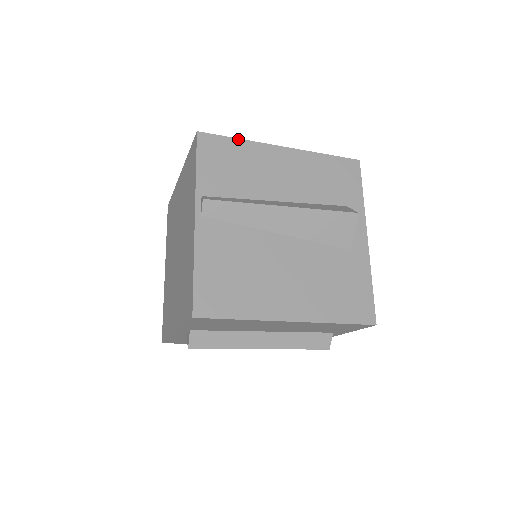
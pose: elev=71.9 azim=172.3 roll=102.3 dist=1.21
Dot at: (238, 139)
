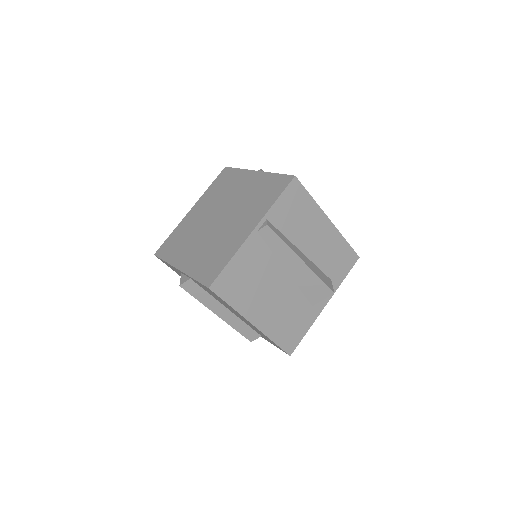
Dot at: (312, 197)
